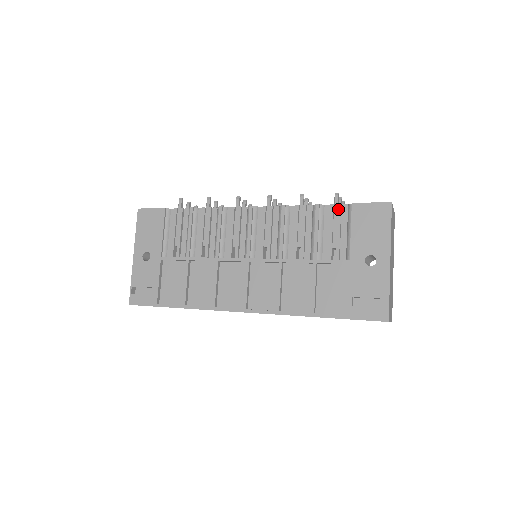
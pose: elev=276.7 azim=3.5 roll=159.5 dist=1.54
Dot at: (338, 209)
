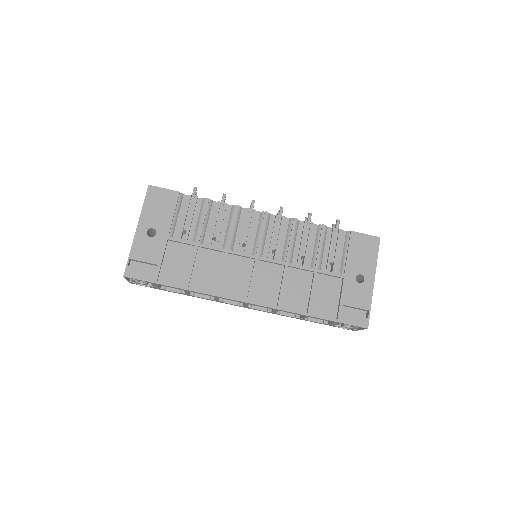
Dot at: (339, 233)
